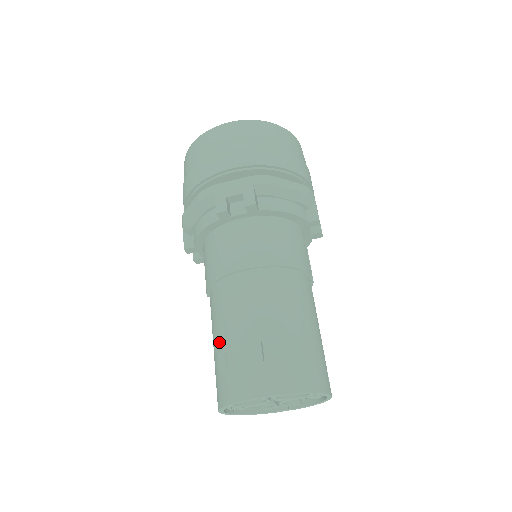
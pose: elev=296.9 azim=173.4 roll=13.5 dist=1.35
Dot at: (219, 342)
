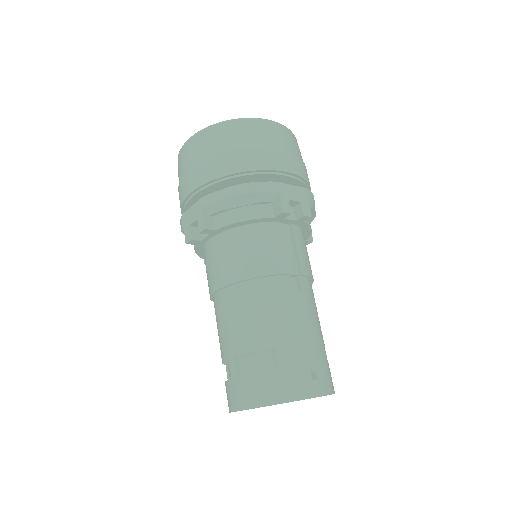
Dot at: occluded
